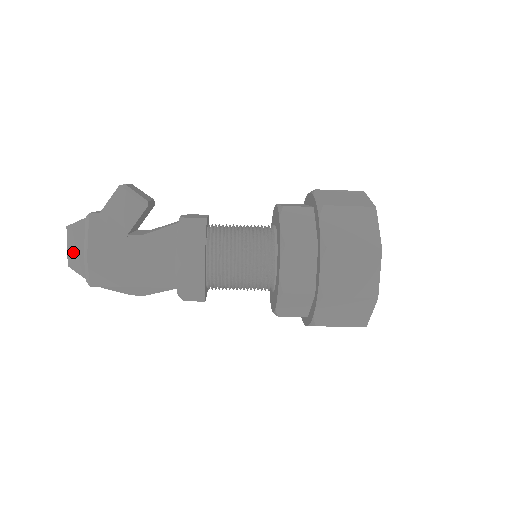
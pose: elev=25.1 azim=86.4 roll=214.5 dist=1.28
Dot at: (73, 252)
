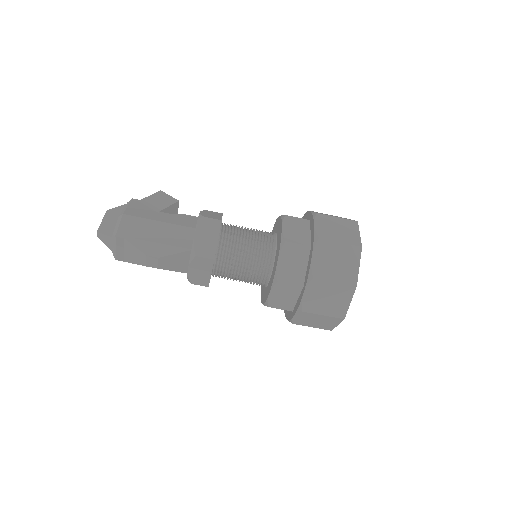
Dot at: (106, 223)
